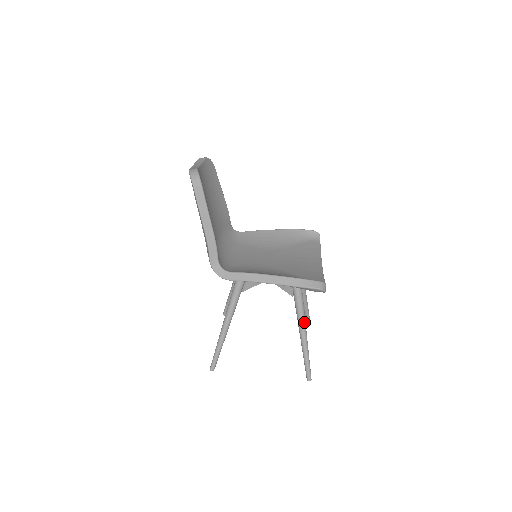
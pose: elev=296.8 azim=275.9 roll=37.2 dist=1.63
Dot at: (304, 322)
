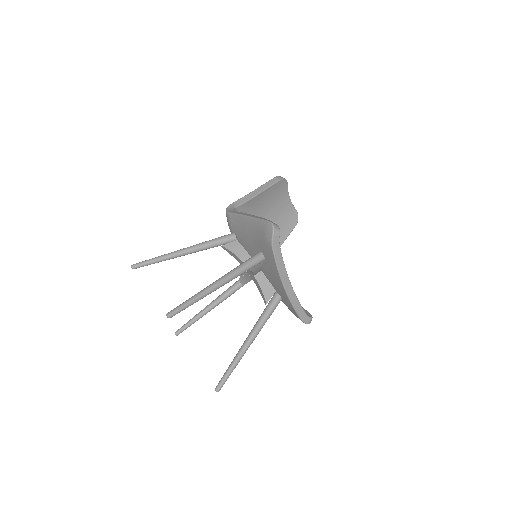
Dot at: (229, 276)
